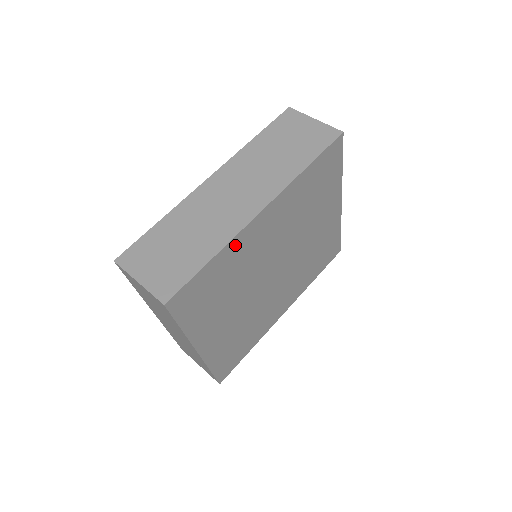
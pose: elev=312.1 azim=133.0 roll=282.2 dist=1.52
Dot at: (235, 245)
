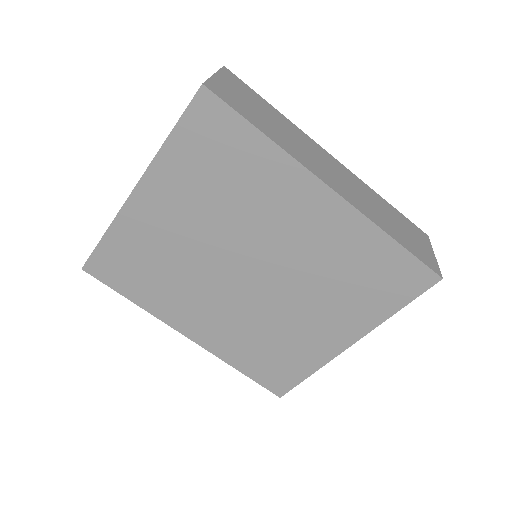
Dot at: (284, 167)
